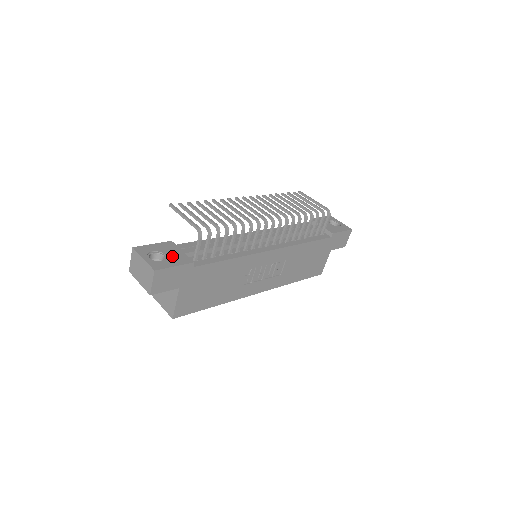
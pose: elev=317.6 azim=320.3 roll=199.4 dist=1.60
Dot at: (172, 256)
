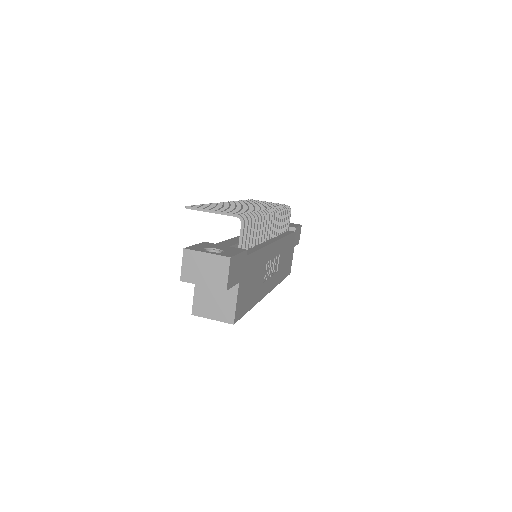
Dot at: (224, 249)
